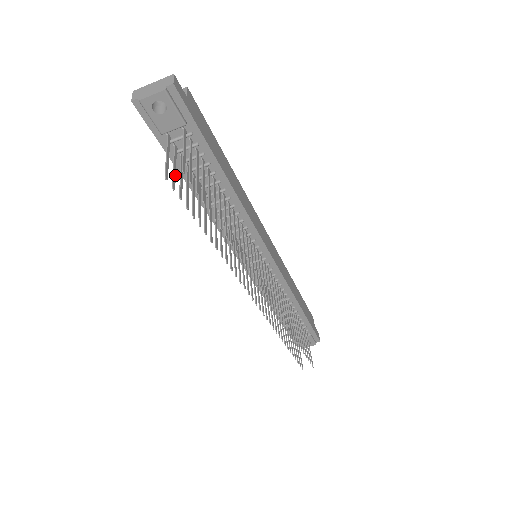
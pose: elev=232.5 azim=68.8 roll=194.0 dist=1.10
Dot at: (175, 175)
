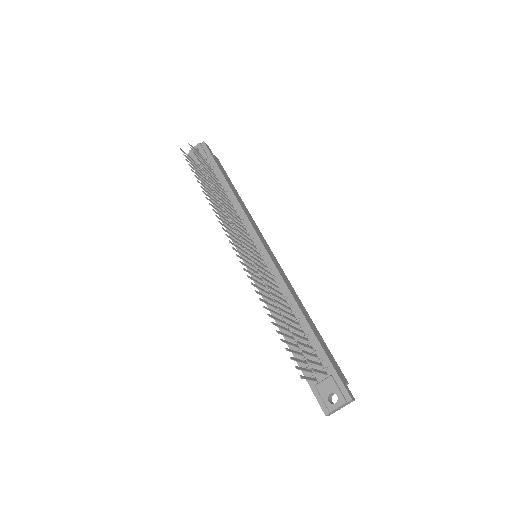
Dot at: (190, 160)
